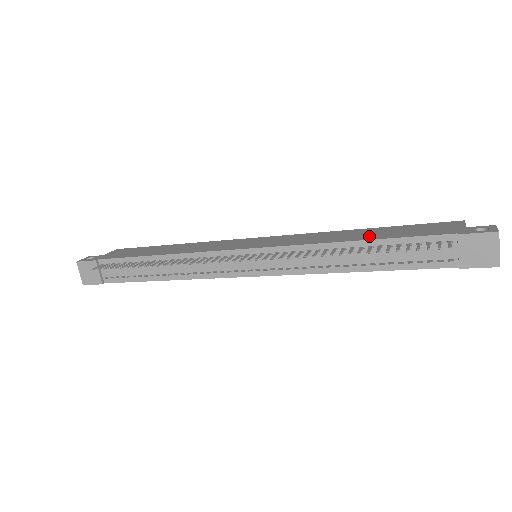
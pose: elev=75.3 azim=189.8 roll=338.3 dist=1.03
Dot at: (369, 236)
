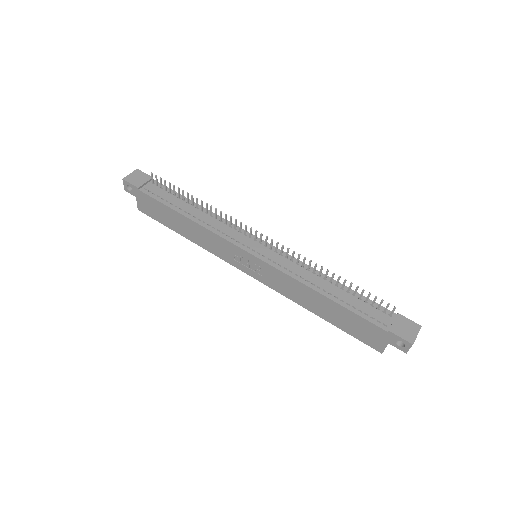
Dot at: occluded
